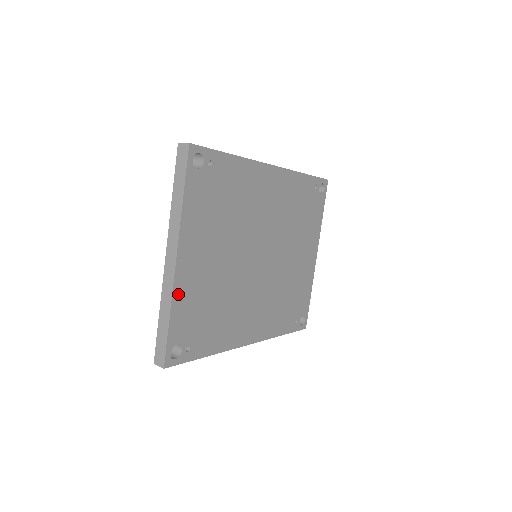
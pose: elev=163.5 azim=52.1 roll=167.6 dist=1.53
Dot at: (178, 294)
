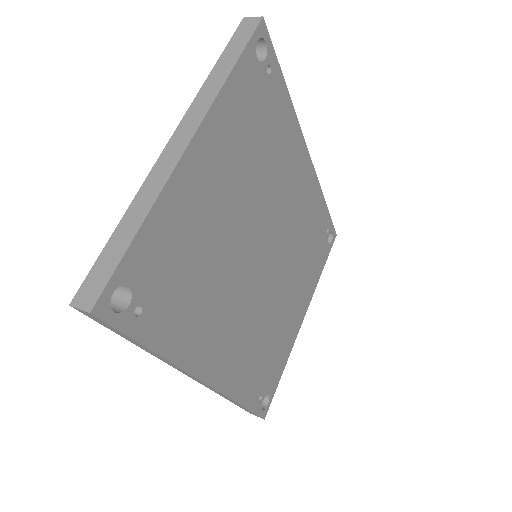
Dot at: (168, 199)
